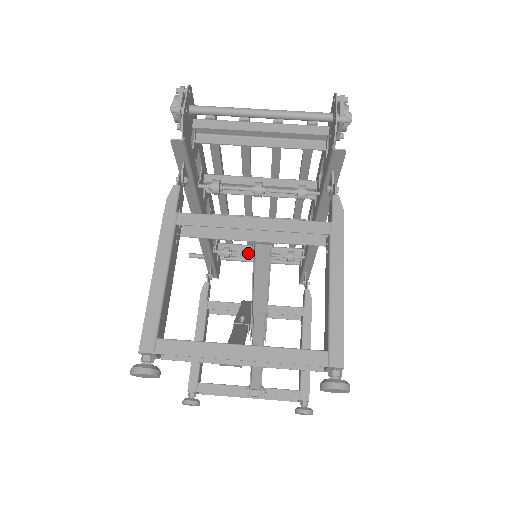
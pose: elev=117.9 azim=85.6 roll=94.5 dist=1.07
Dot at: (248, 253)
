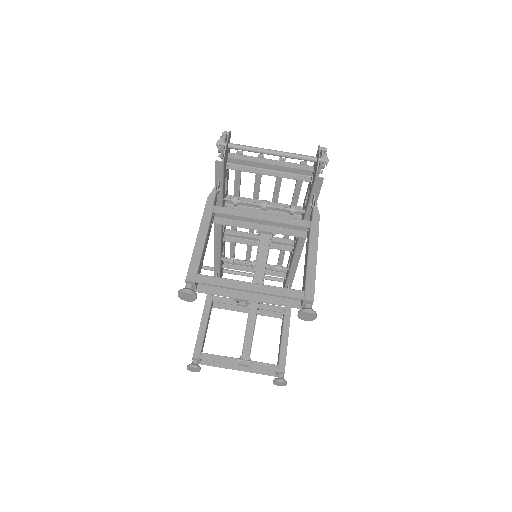
Dot at: (247, 262)
